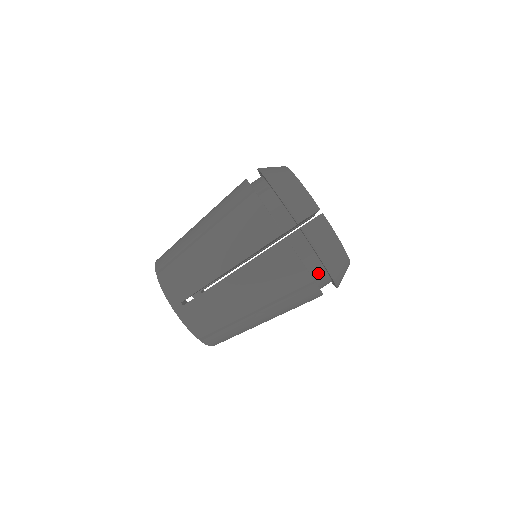
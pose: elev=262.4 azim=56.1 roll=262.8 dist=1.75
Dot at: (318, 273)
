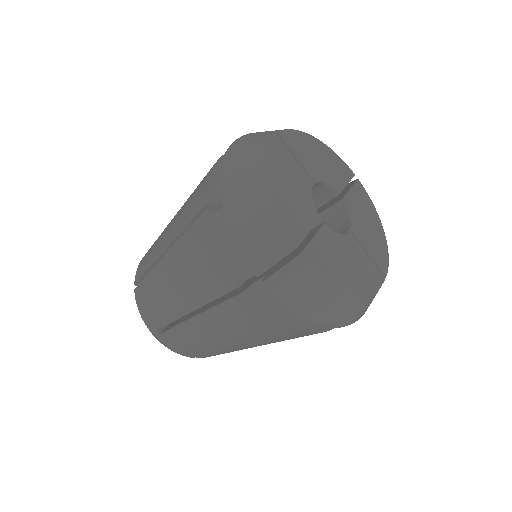
Dot at: occluded
